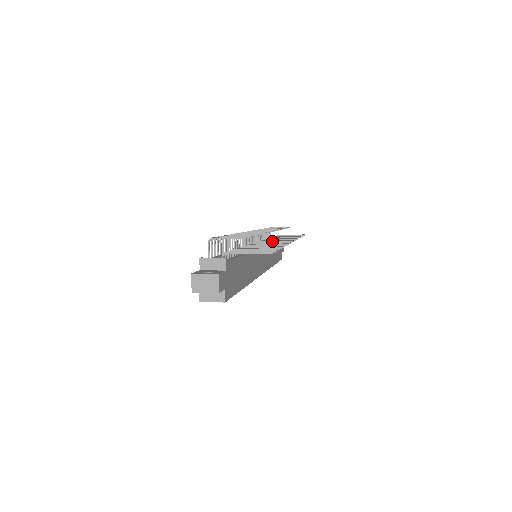
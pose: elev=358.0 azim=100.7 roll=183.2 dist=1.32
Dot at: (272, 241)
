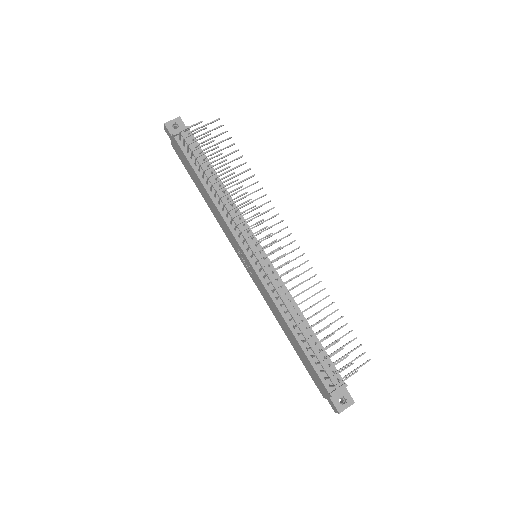
Dot at: occluded
